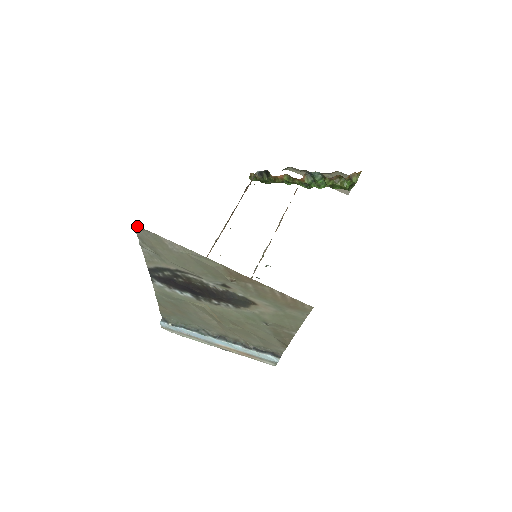
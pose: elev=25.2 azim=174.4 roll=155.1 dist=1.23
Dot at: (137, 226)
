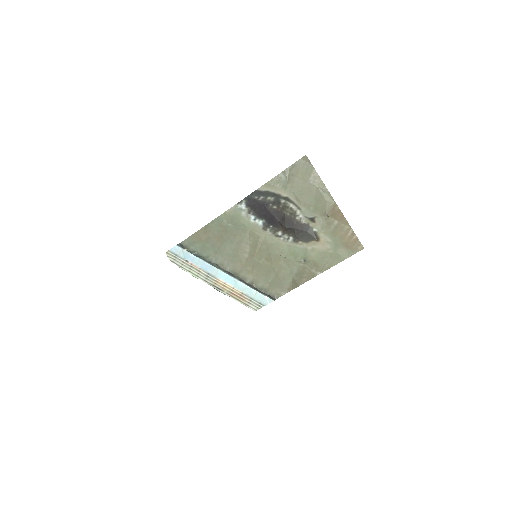
Dot at: (307, 157)
